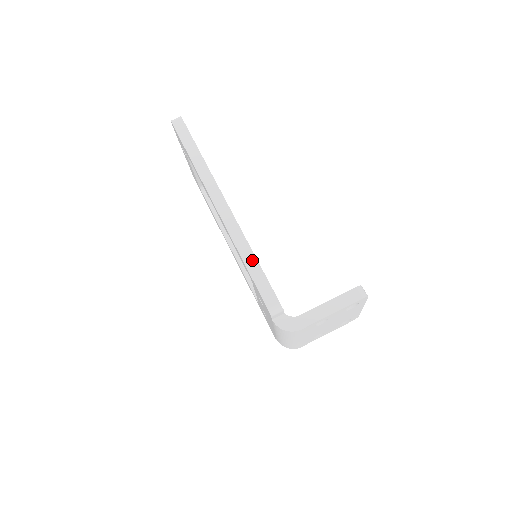
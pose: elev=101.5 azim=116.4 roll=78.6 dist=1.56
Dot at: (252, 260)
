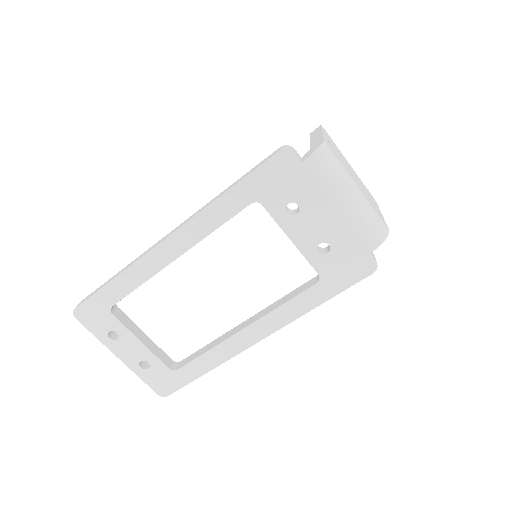
Dot at: (231, 186)
